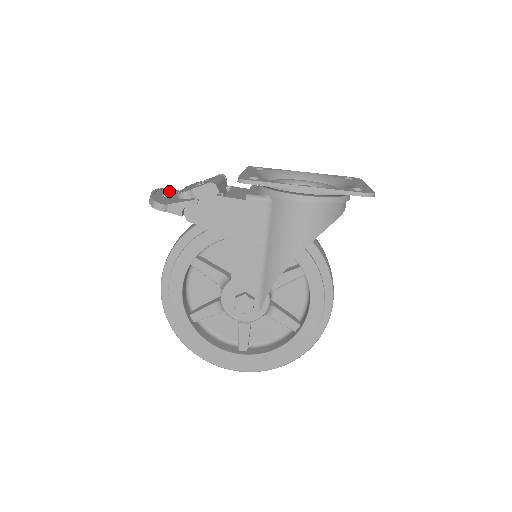
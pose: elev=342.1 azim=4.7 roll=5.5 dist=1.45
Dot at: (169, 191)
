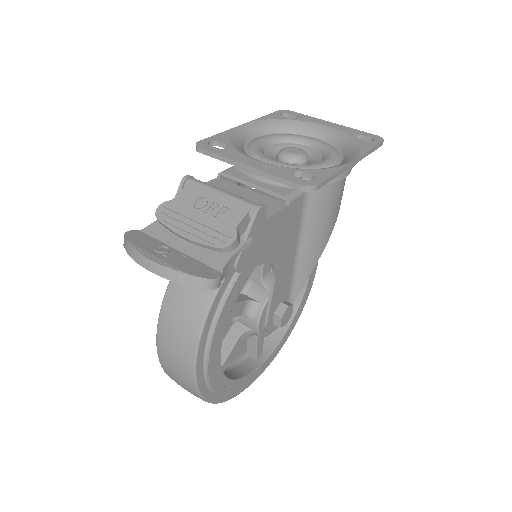
Dot at: (143, 243)
